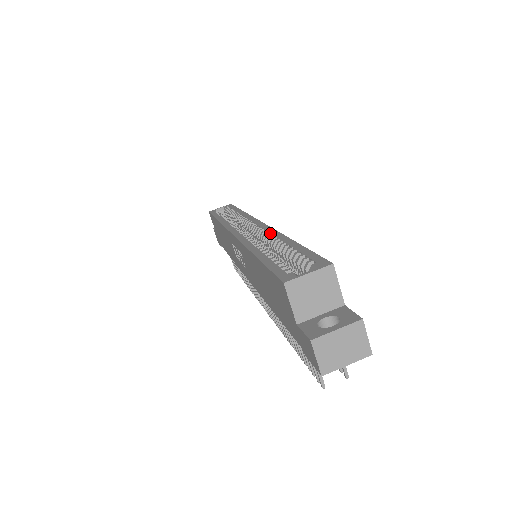
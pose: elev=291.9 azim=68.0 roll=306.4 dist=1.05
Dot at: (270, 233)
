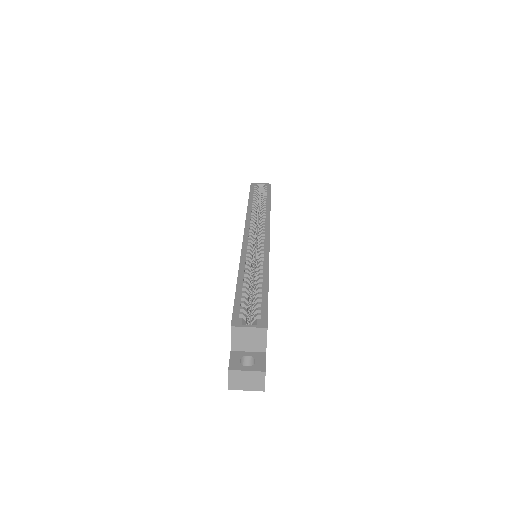
Dot at: (263, 257)
